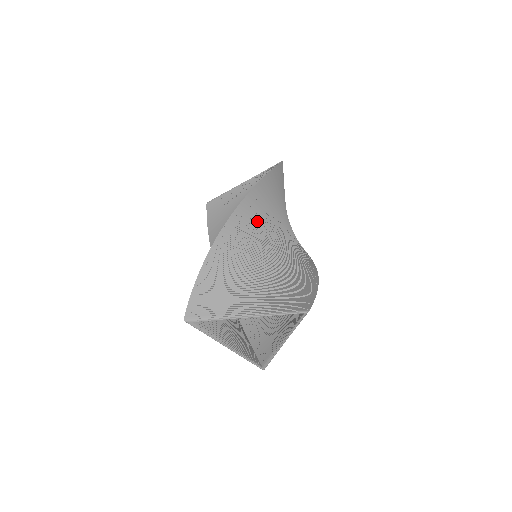
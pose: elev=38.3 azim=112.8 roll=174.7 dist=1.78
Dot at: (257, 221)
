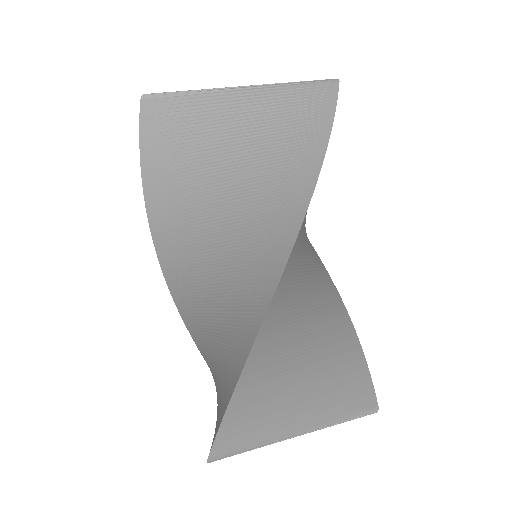
Dot at: (303, 233)
